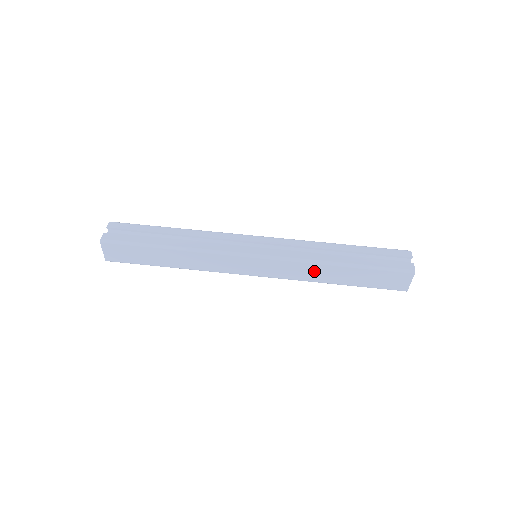
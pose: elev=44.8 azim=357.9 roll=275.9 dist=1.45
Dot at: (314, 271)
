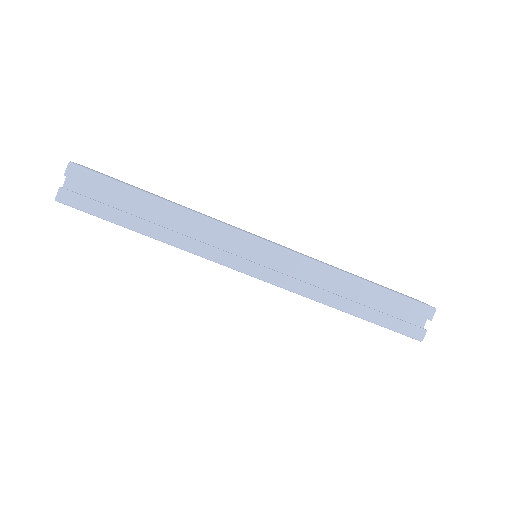
Dot at: occluded
